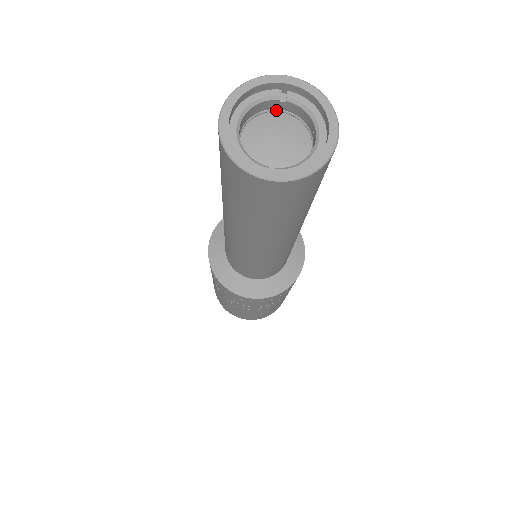
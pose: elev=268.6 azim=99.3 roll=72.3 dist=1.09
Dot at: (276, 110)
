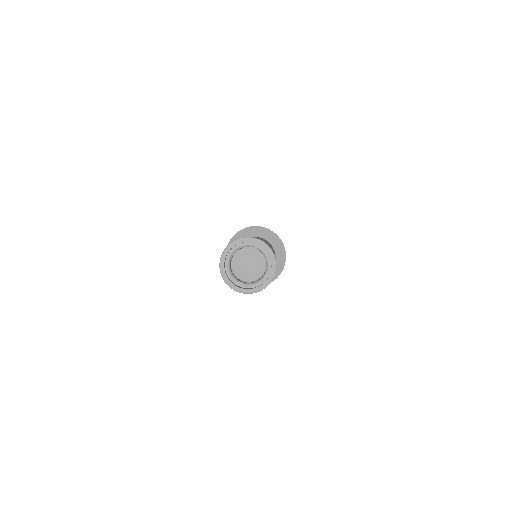
Dot at: occluded
